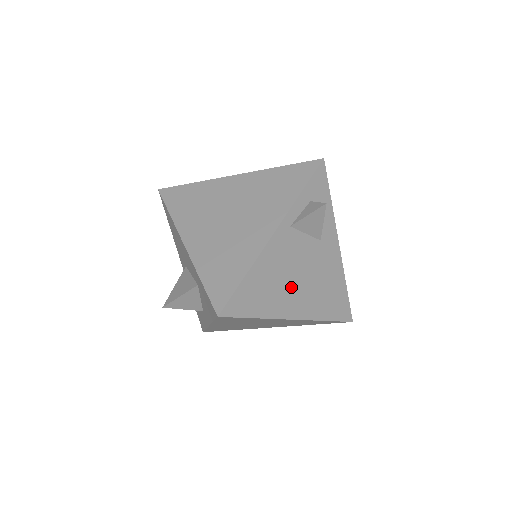
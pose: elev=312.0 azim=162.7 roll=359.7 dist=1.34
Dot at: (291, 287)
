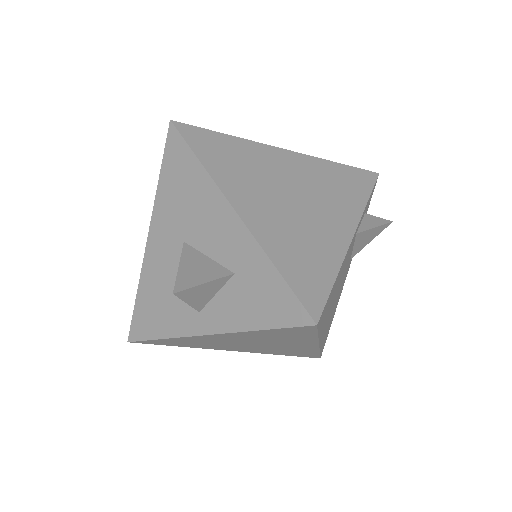
Dot at: (332, 305)
